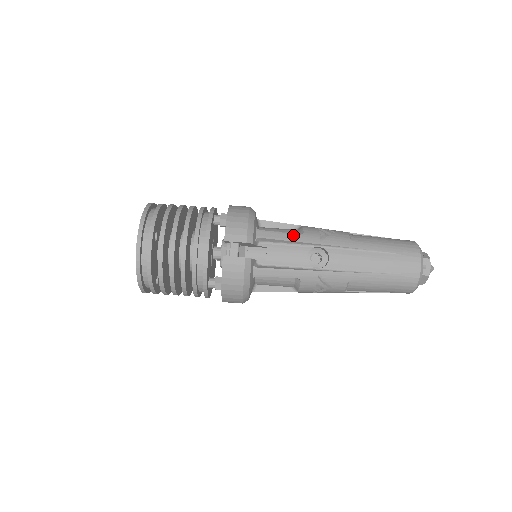
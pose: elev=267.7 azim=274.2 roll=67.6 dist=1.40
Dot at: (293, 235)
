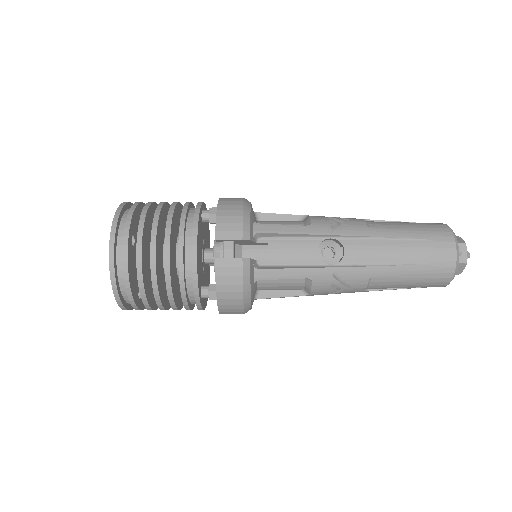
Dot at: (298, 227)
